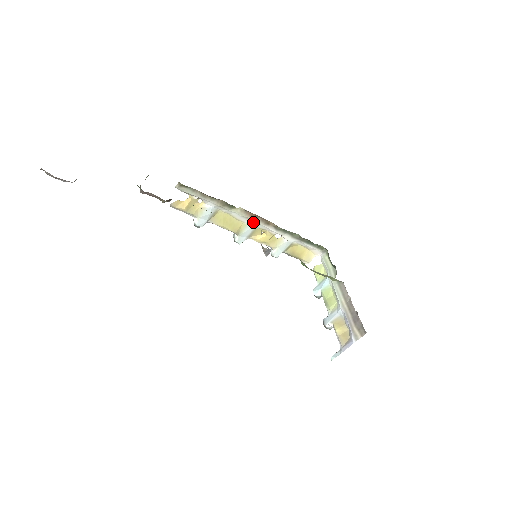
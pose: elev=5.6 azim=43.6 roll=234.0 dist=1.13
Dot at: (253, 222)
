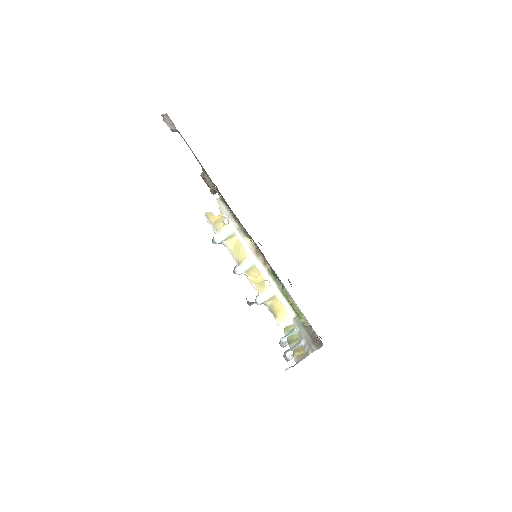
Dot at: (255, 257)
